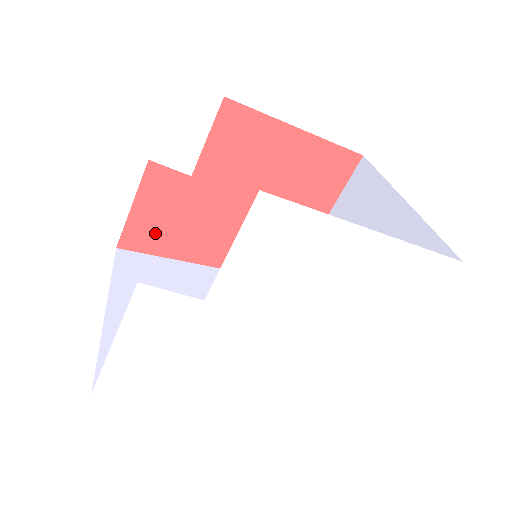
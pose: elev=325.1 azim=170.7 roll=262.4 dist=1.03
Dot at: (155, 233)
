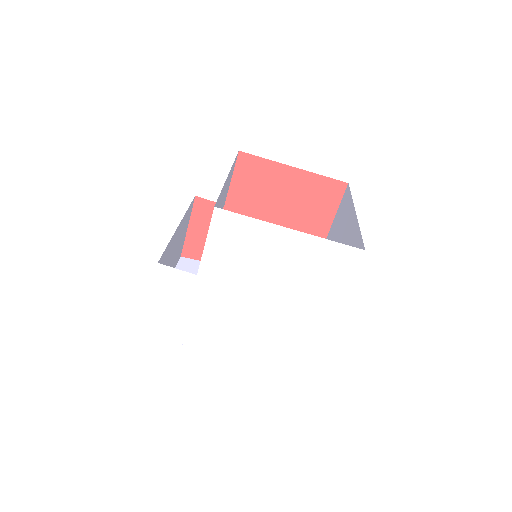
Dot at: occluded
